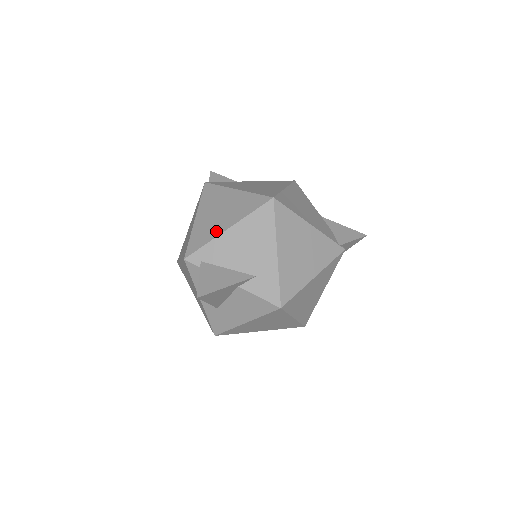
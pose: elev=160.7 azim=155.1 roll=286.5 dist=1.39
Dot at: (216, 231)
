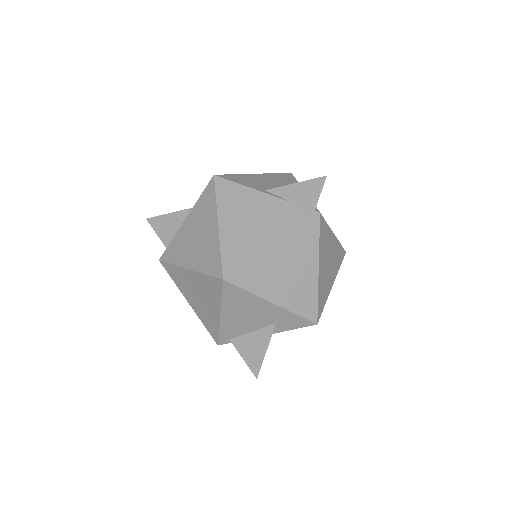
Dot at: (214, 318)
